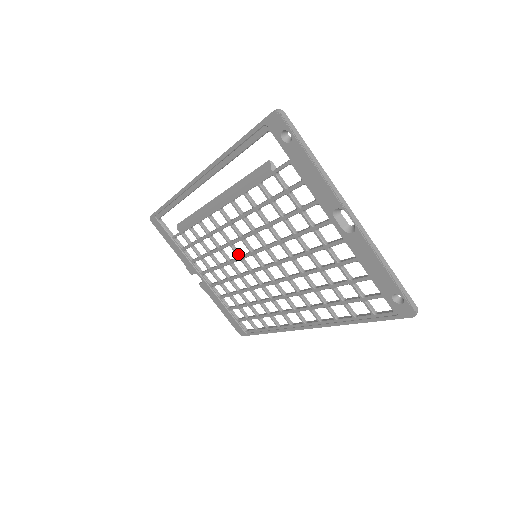
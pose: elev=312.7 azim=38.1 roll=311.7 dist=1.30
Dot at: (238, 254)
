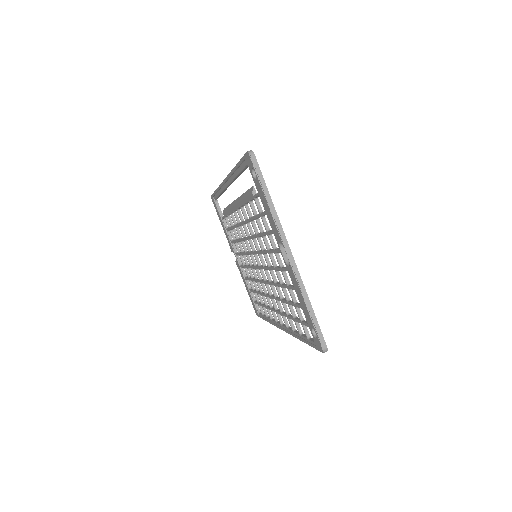
Dot at: (248, 249)
